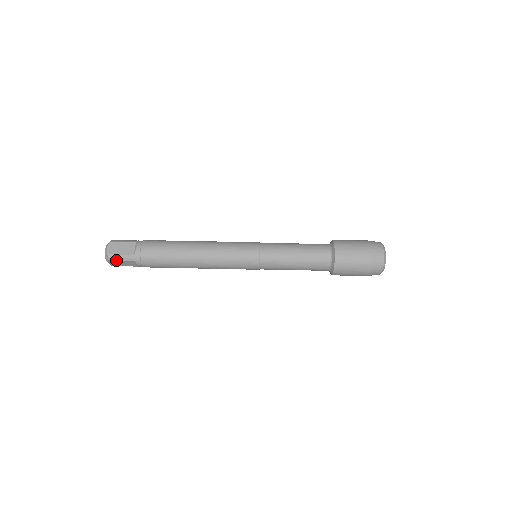
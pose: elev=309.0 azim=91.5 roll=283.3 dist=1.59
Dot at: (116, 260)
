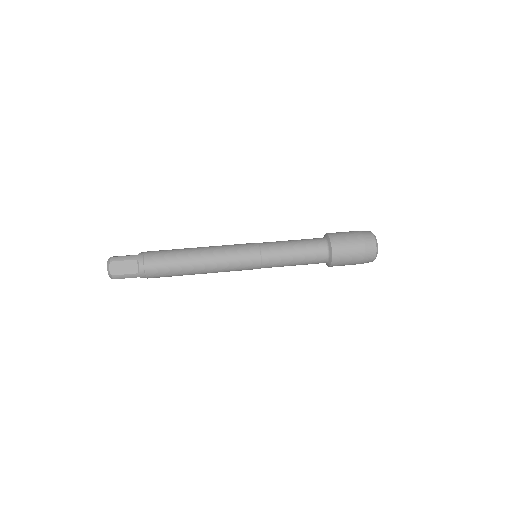
Dot at: (121, 278)
